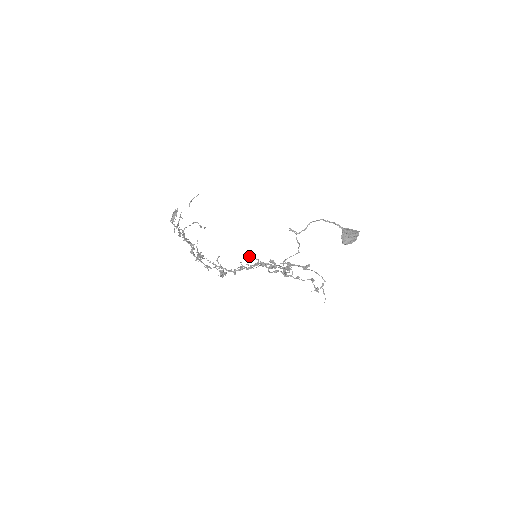
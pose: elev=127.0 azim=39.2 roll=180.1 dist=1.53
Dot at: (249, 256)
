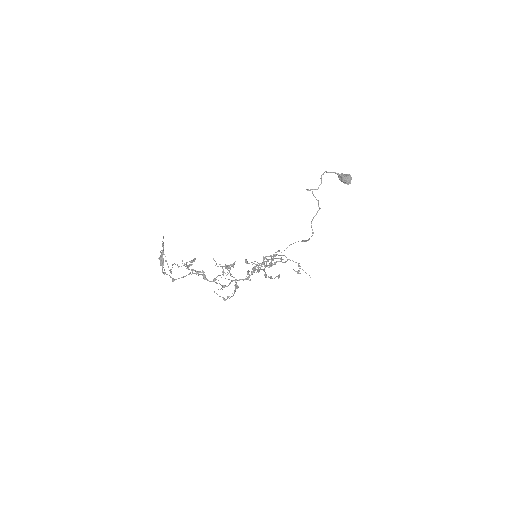
Dot at: occluded
